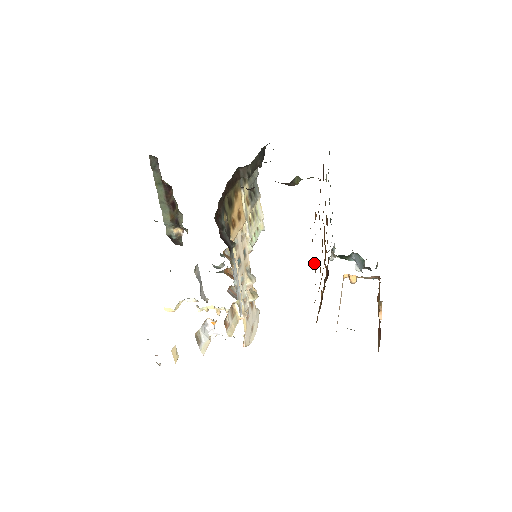
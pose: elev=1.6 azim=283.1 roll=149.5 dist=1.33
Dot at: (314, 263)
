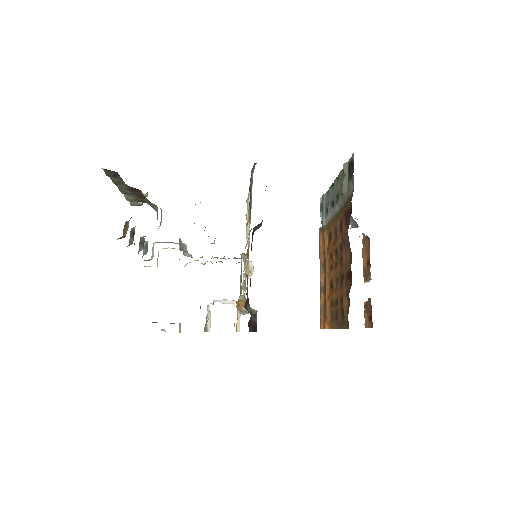
Dot at: (336, 326)
